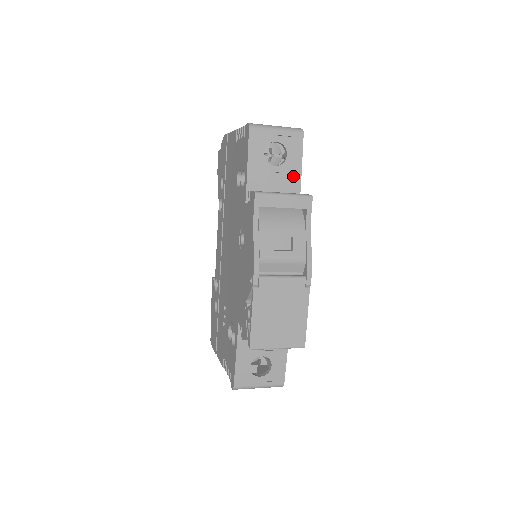
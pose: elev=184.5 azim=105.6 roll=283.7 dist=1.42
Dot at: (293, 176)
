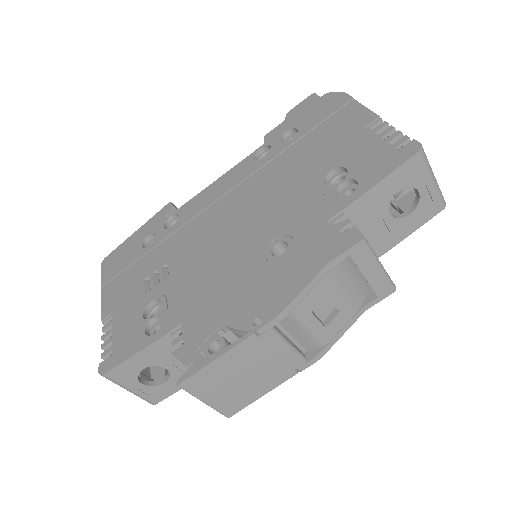
Dot at: (390, 239)
